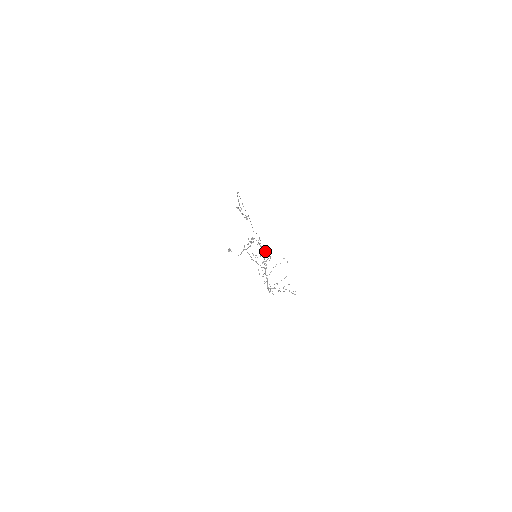
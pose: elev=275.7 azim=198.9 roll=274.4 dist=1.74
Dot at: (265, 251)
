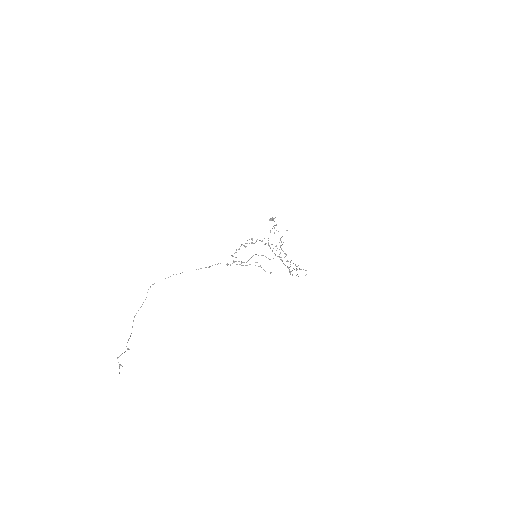
Dot at: occluded
